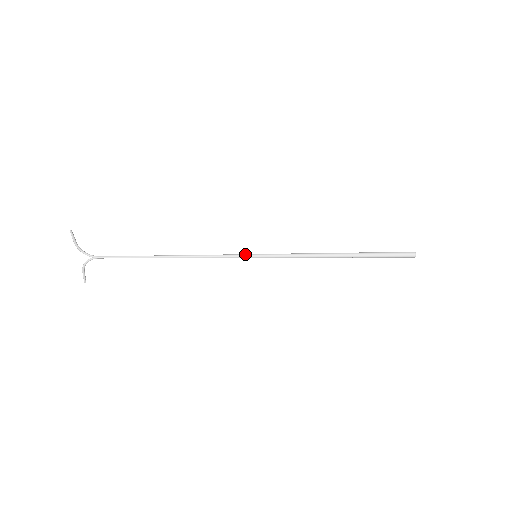
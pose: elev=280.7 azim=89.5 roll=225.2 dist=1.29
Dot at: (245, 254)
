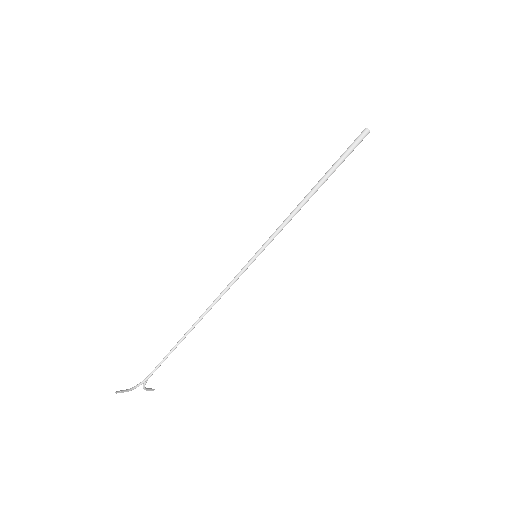
Dot at: (247, 264)
